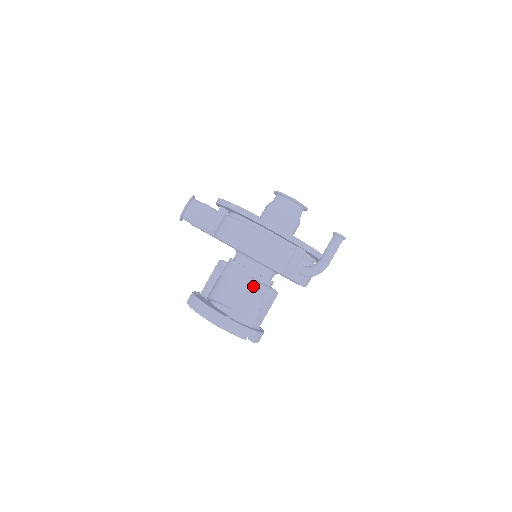
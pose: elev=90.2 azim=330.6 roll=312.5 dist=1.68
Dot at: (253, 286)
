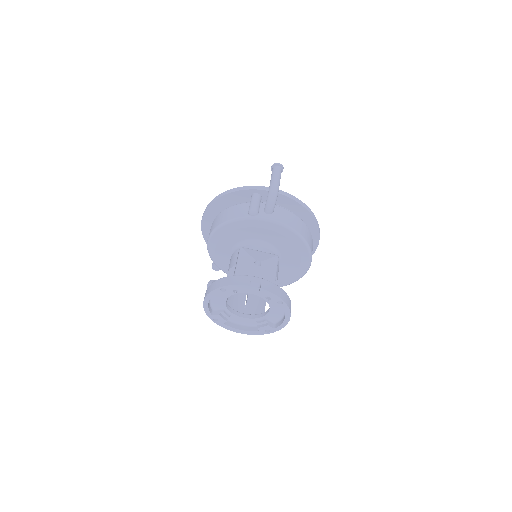
Dot at: (239, 250)
